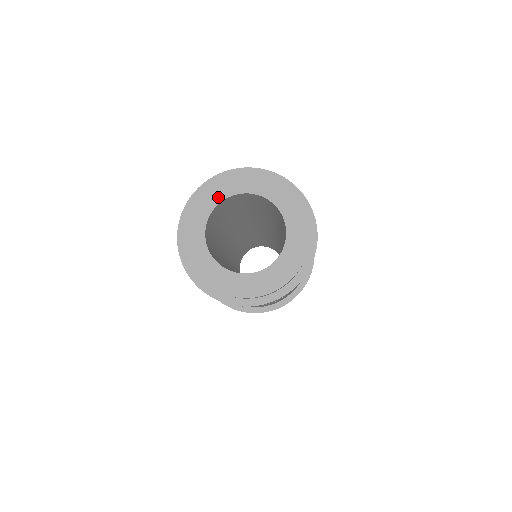
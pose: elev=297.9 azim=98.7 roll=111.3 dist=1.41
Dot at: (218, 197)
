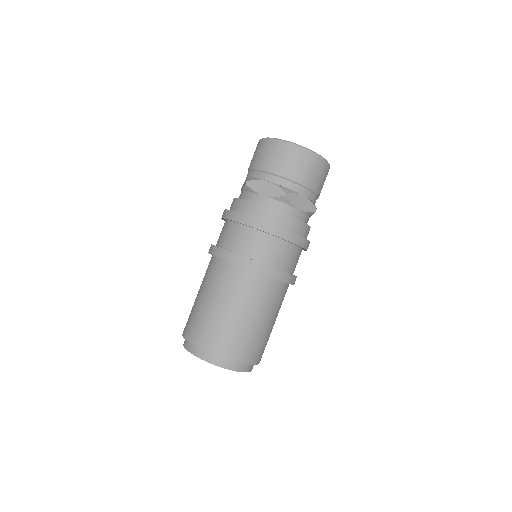
Dot at: occluded
